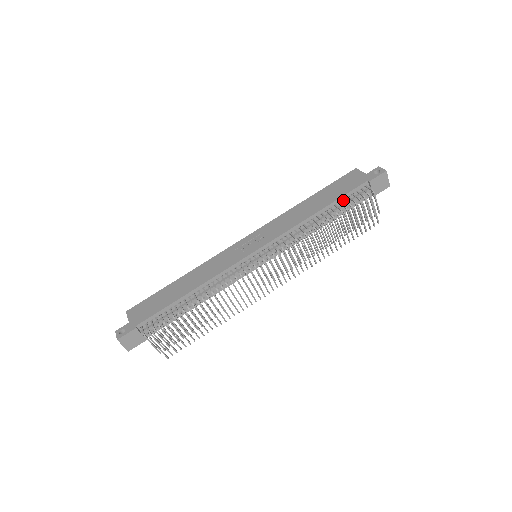
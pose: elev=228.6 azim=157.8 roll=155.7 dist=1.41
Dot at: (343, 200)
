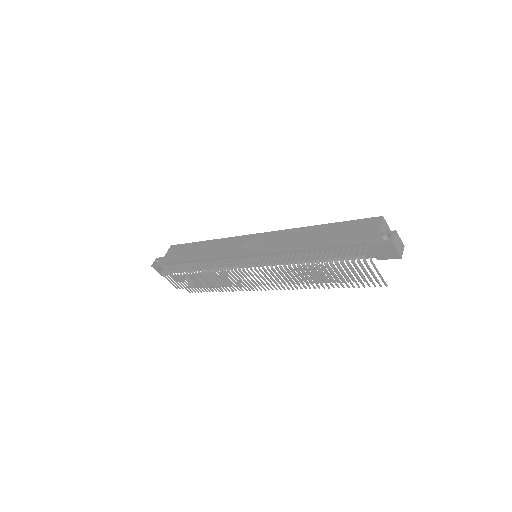
Dot at: (337, 249)
